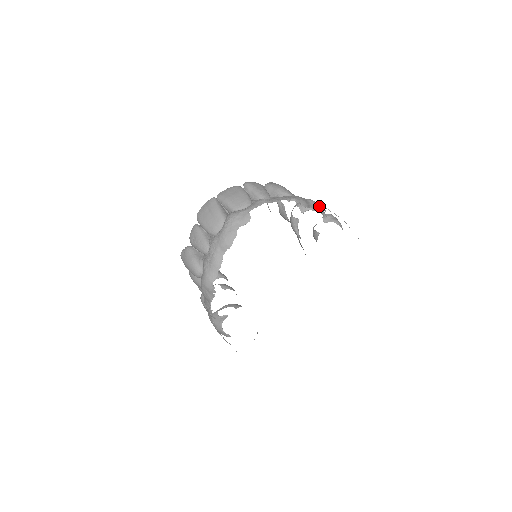
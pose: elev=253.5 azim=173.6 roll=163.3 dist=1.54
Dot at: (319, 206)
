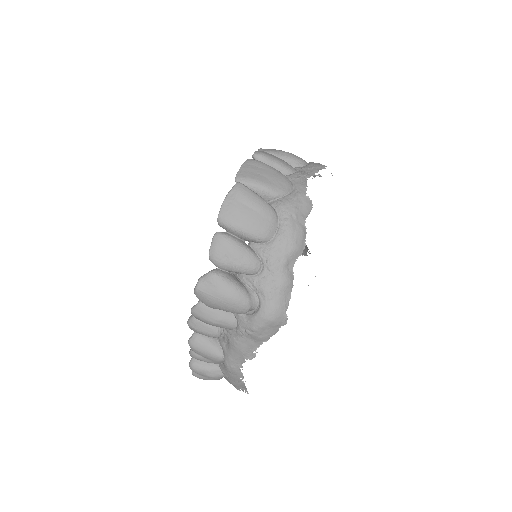
Dot at: occluded
